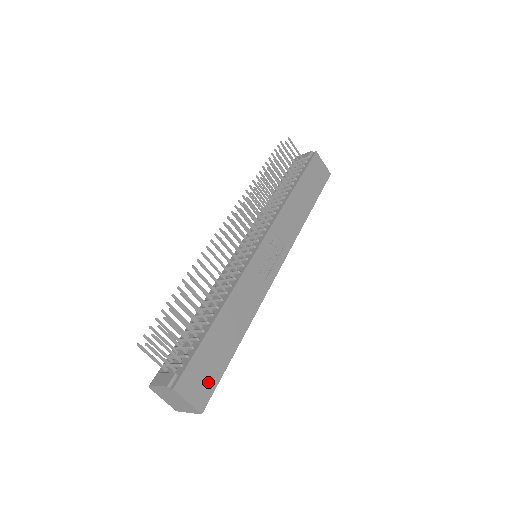
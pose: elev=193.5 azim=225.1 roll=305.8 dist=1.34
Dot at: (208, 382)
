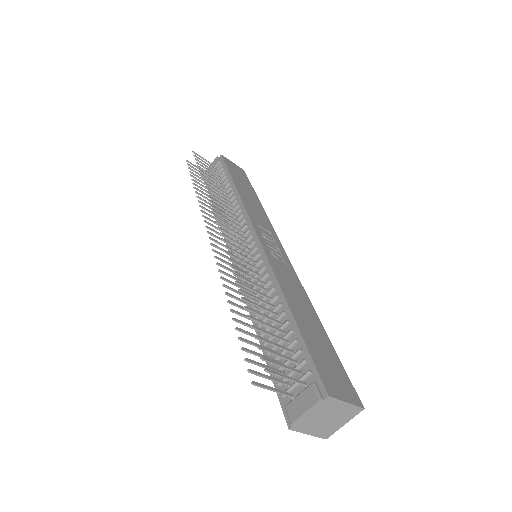
Dot at: (340, 375)
